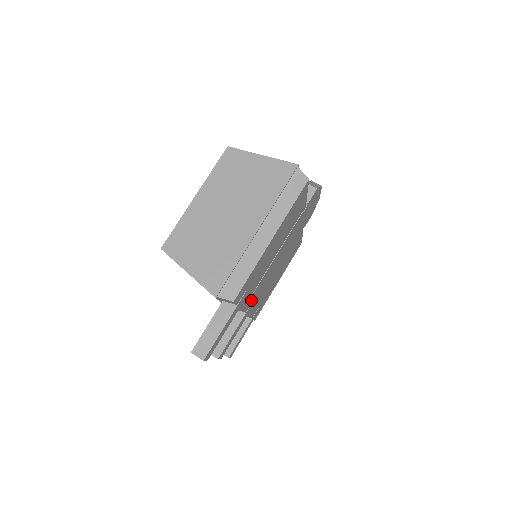
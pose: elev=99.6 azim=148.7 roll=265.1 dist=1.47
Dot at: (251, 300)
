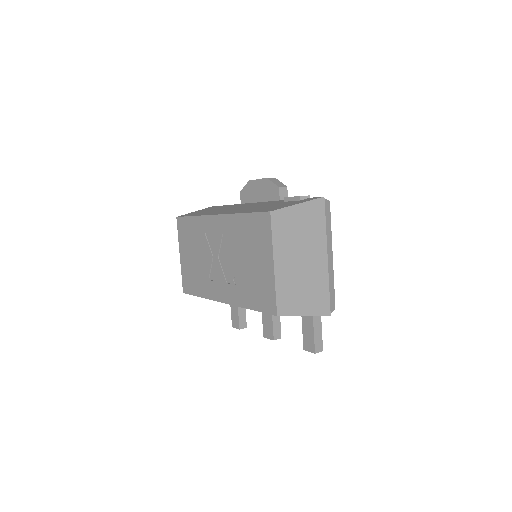
Dot at: occluded
